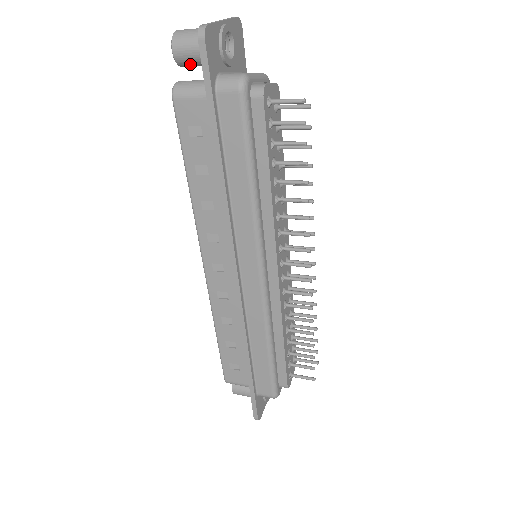
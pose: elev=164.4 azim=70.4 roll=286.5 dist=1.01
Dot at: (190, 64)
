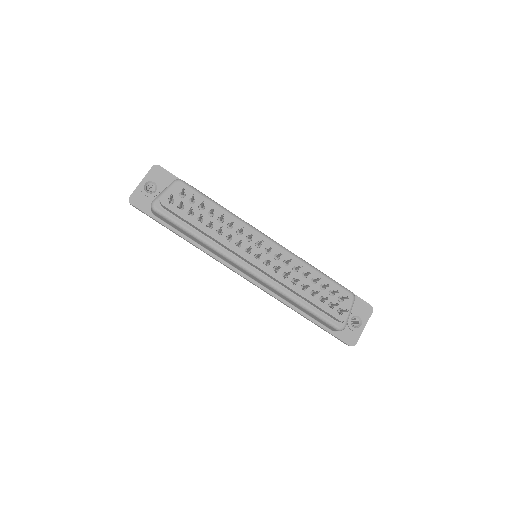
Dot at: occluded
